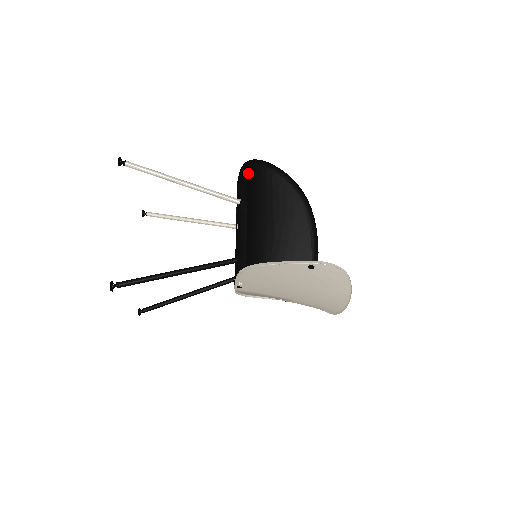
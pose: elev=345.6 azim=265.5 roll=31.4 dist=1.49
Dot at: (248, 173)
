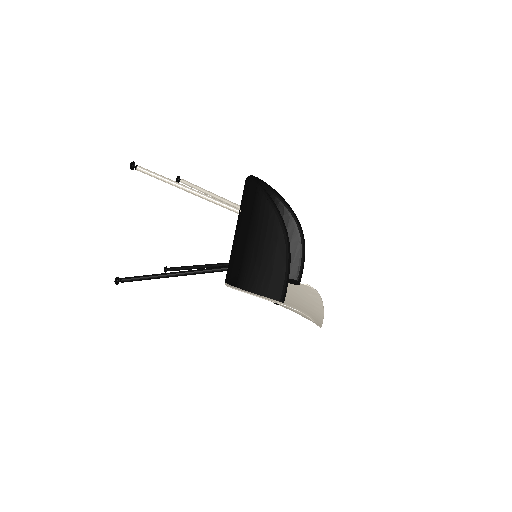
Dot at: occluded
